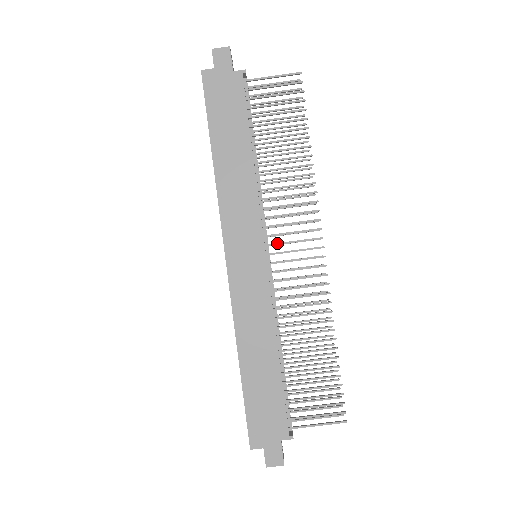
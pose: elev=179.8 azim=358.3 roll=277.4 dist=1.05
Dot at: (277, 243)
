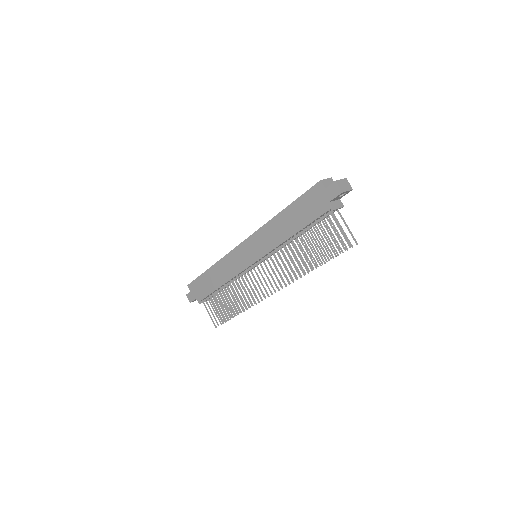
Dot at: (262, 267)
